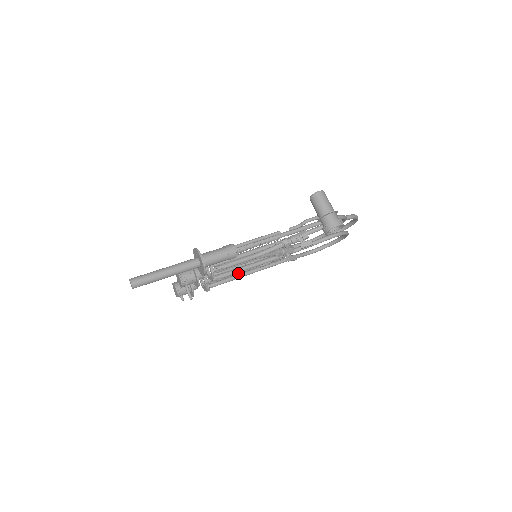
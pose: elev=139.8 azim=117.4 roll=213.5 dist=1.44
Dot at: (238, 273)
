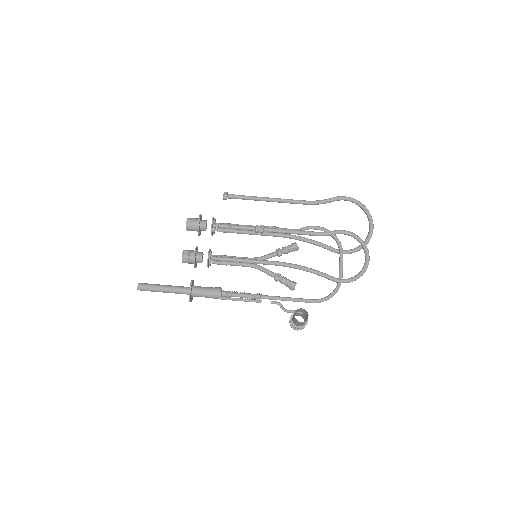
Dot at: occluded
